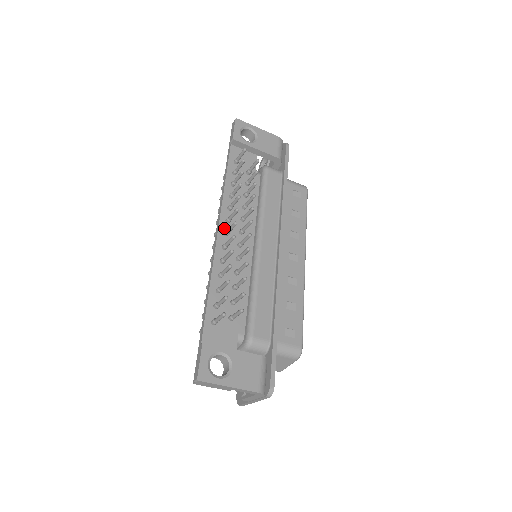
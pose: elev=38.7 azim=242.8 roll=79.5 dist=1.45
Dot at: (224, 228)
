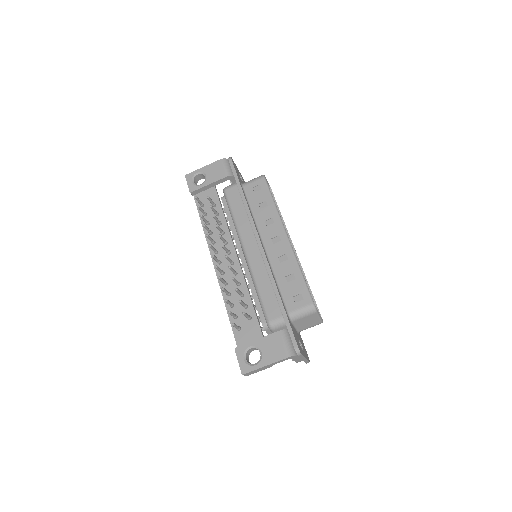
Dot at: occluded
